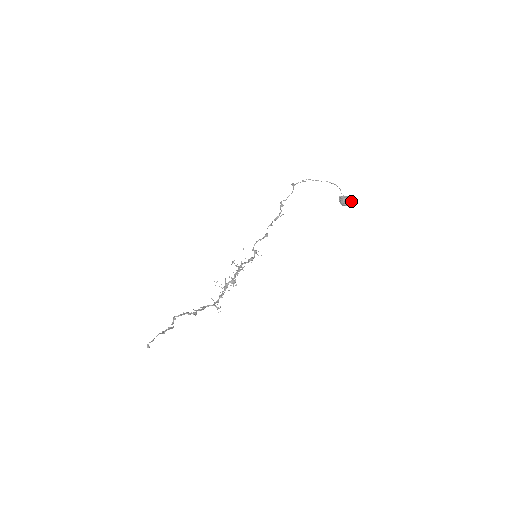
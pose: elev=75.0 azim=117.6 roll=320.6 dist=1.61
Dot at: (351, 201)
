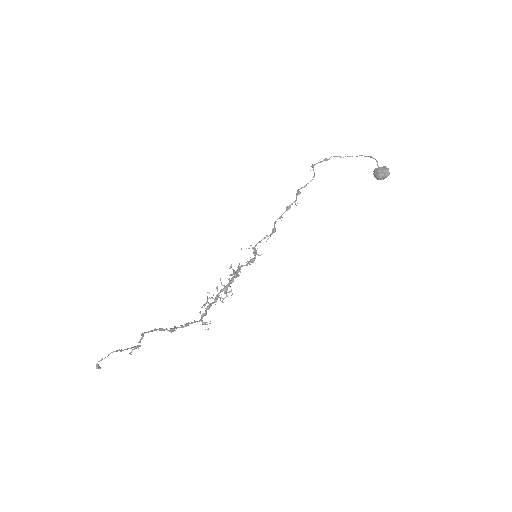
Dot at: (388, 171)
